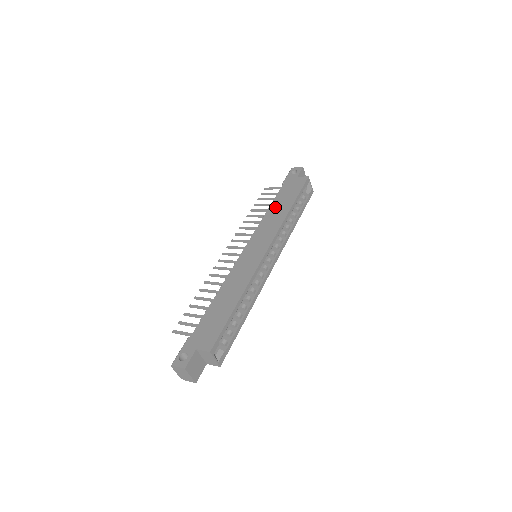
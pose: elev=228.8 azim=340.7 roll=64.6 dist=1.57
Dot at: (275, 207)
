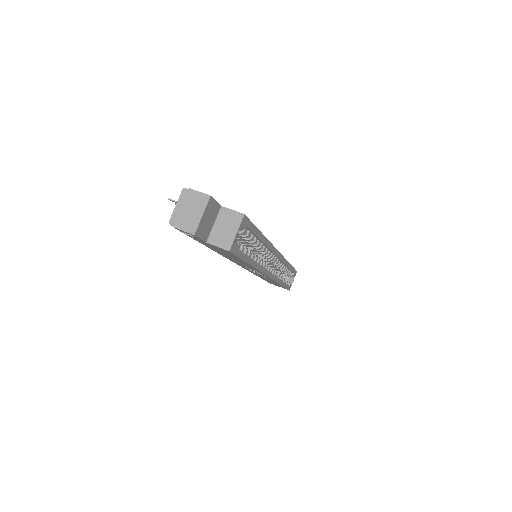
Dot at: occluded
